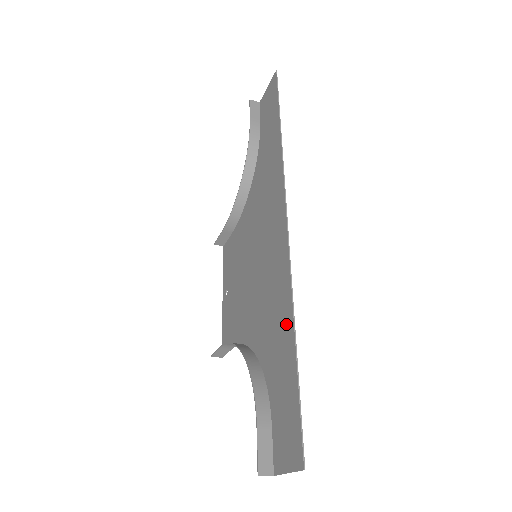
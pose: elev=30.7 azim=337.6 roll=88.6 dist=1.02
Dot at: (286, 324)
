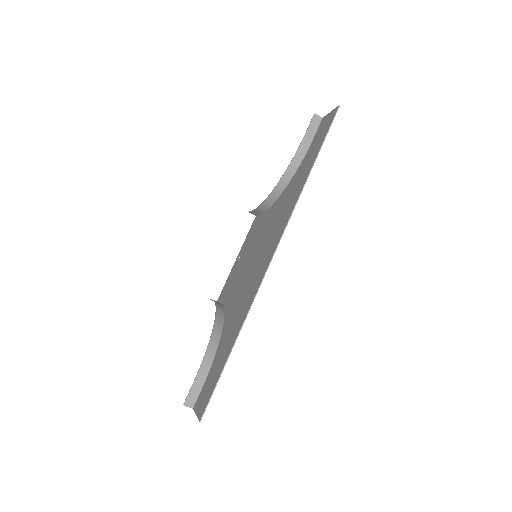
Dot at: (237, 329)
